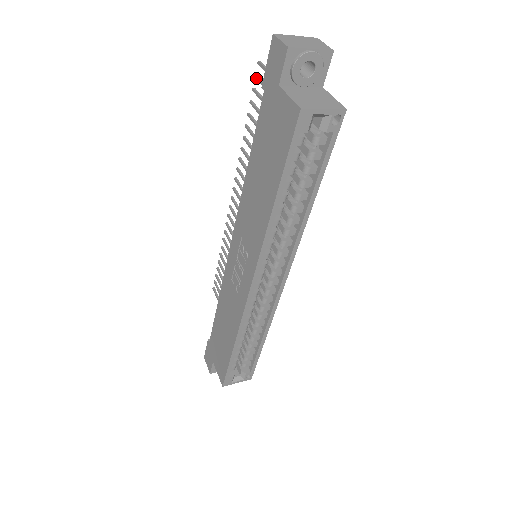
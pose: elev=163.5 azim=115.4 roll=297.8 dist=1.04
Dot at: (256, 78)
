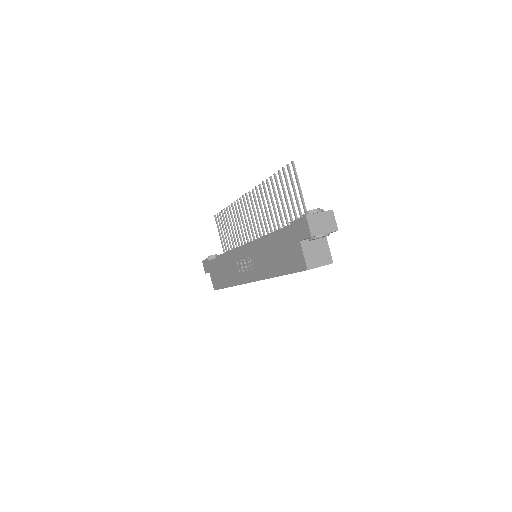
Dot at: (287, 168)
